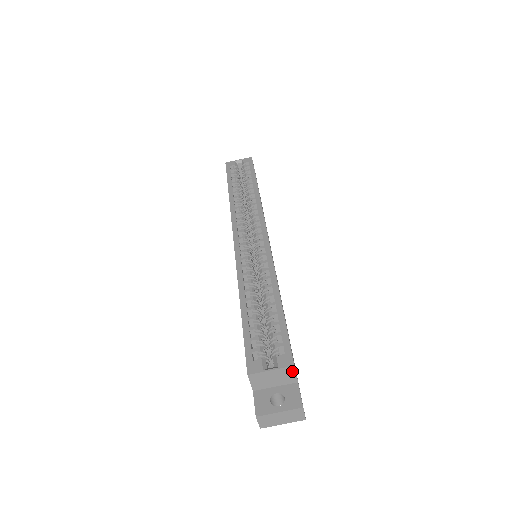
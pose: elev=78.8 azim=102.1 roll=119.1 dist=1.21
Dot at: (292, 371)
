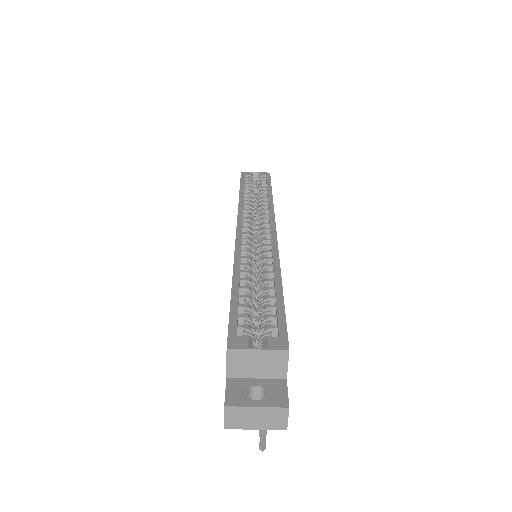
Dot at: (284, 359)
